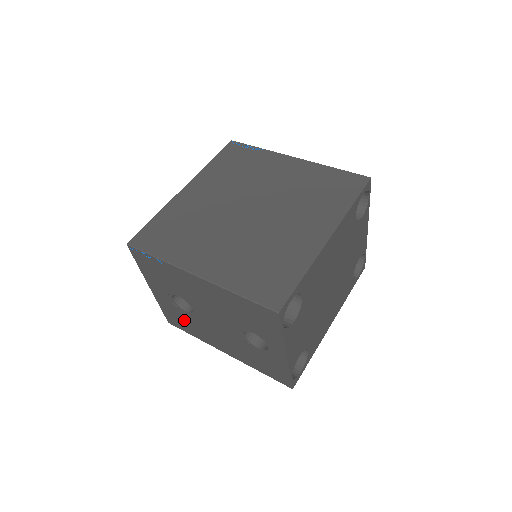
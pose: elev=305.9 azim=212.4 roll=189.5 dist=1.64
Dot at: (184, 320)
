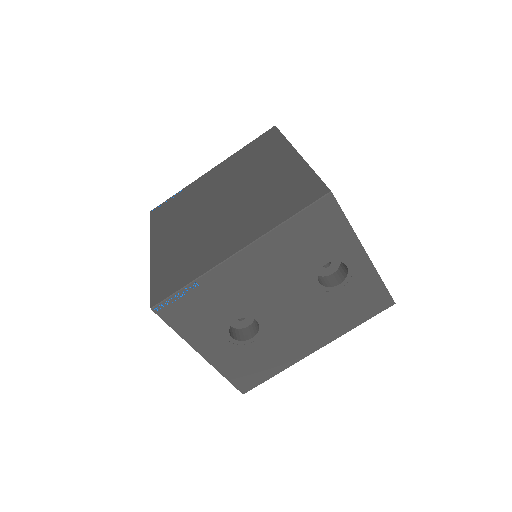
Dot at: (256, 359)
